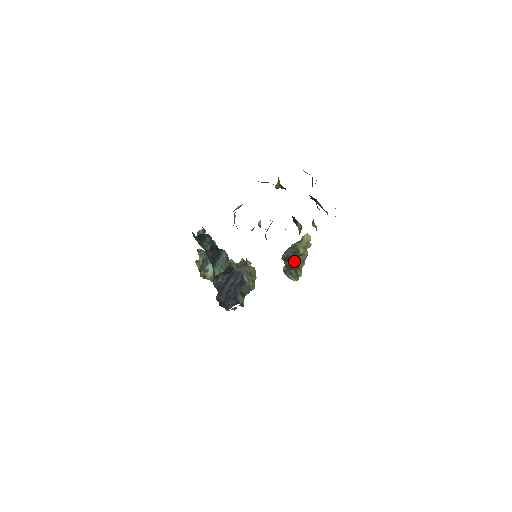
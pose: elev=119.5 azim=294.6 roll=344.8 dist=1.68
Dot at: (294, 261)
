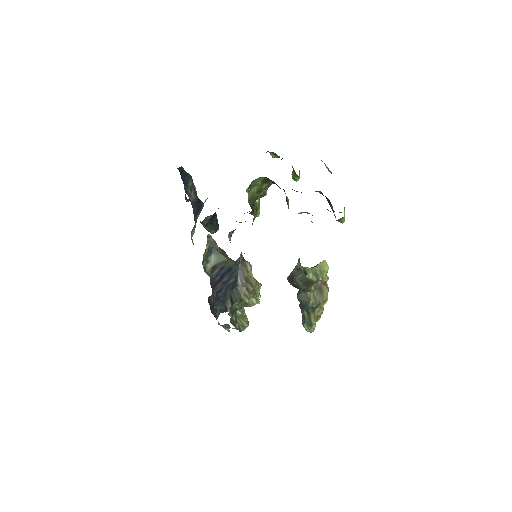
Dot at: (299, 285)
